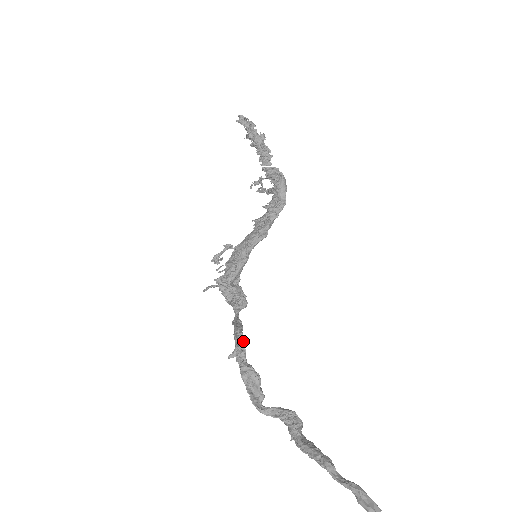
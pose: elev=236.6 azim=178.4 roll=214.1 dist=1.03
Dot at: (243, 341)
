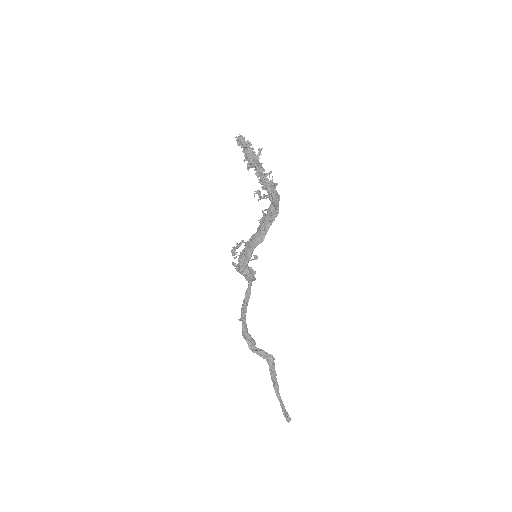
Dot at: occluded
